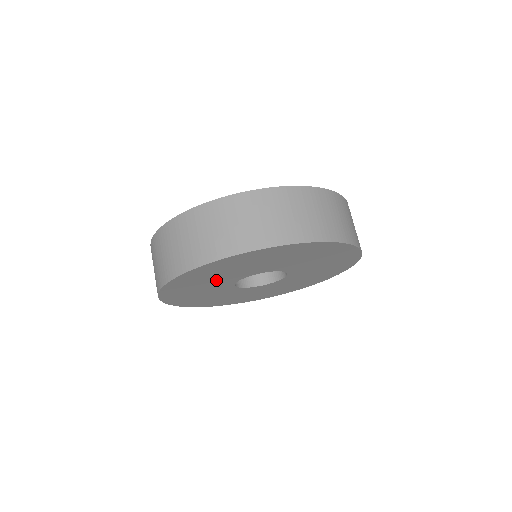
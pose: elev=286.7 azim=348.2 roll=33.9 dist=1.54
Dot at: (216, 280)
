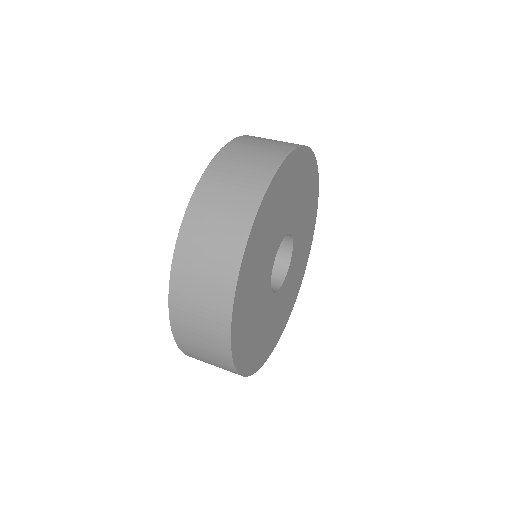
Dot at: (259, 283)
